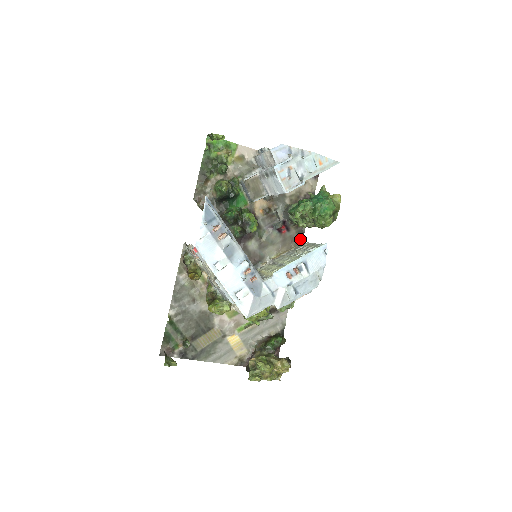
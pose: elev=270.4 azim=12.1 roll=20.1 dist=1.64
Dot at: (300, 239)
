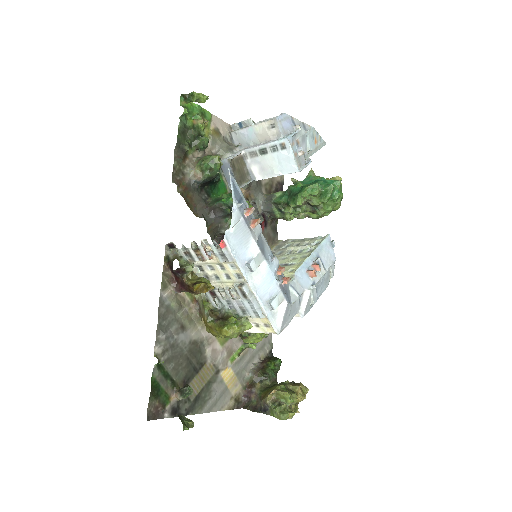
Dot at: (275, 237)
